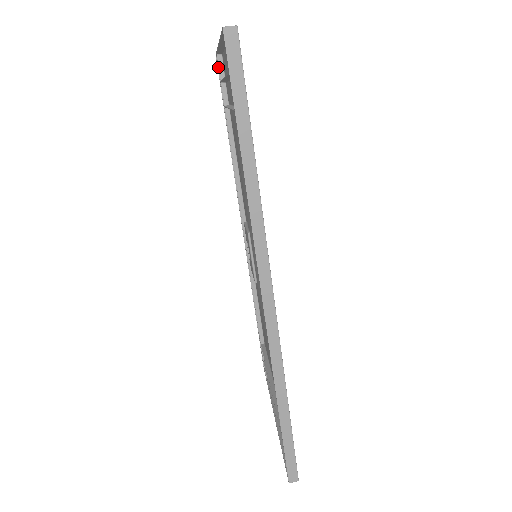
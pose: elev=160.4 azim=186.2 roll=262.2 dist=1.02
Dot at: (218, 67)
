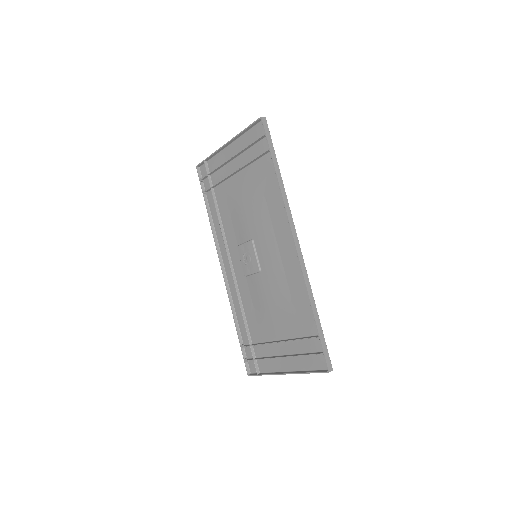
Dot at: (198, 172)
